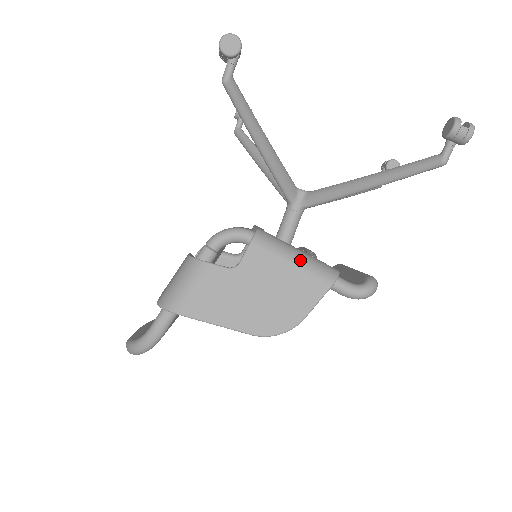
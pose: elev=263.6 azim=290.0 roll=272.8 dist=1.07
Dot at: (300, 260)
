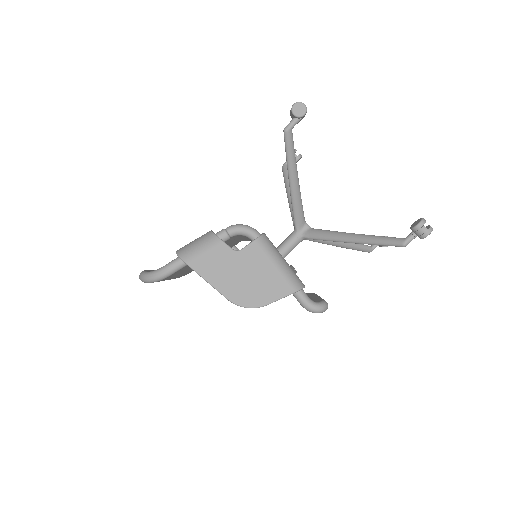
Dot at: (282, 266)
